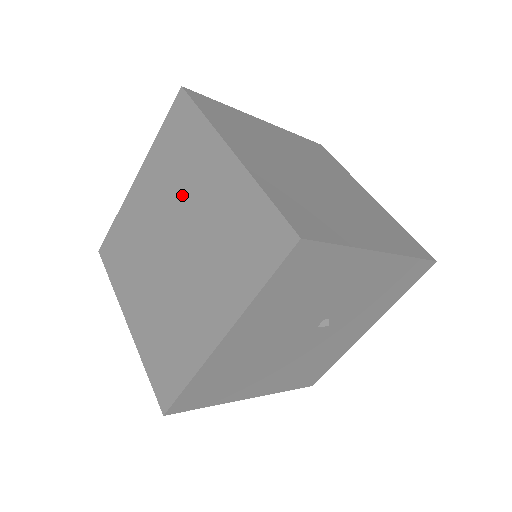
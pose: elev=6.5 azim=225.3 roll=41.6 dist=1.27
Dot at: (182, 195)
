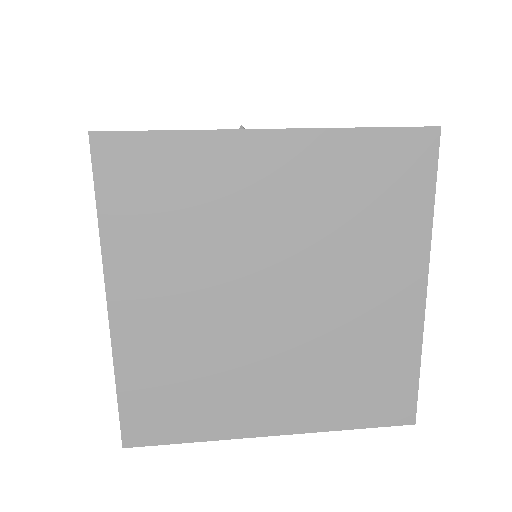
Dot at: occluded
